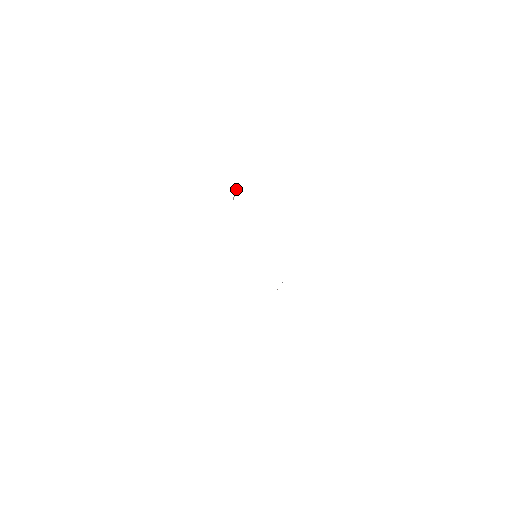
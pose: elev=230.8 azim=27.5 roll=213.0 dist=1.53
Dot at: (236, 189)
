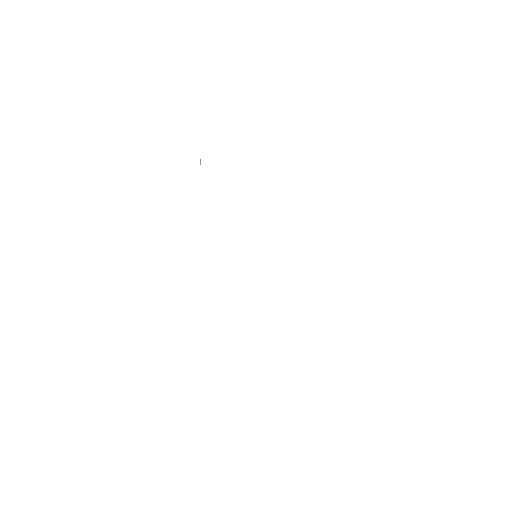
Dot at: occluded
